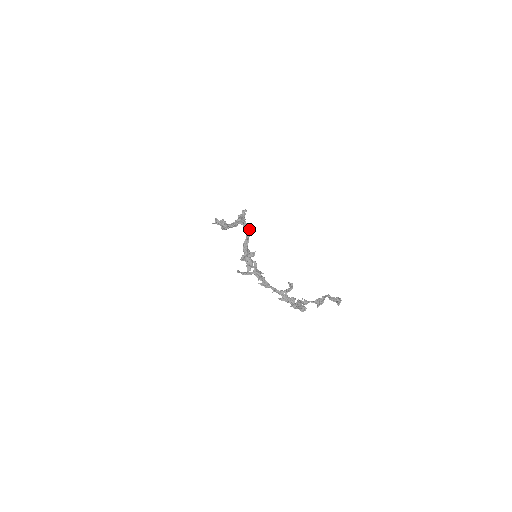
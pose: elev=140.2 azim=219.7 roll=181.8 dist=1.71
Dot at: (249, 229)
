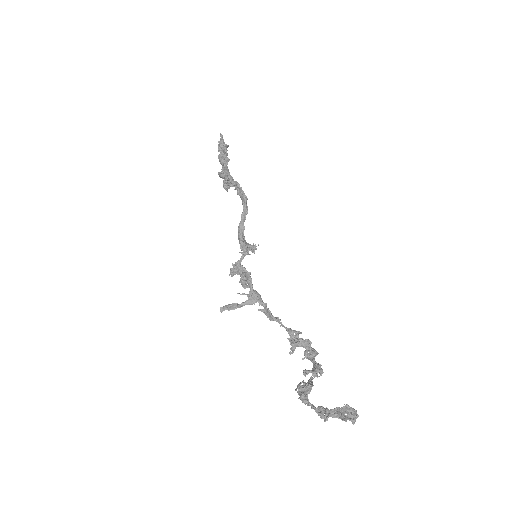
Dot at: (244, 202)
